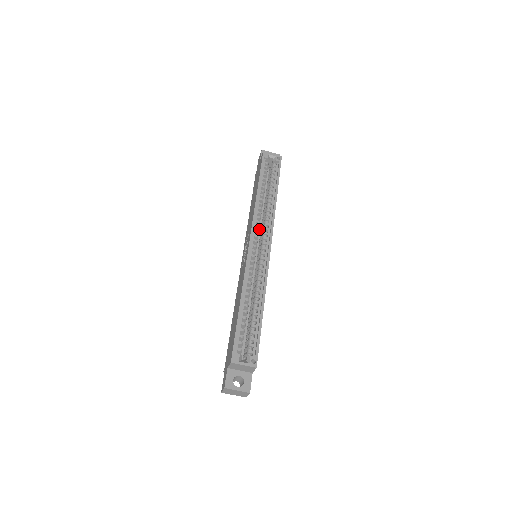
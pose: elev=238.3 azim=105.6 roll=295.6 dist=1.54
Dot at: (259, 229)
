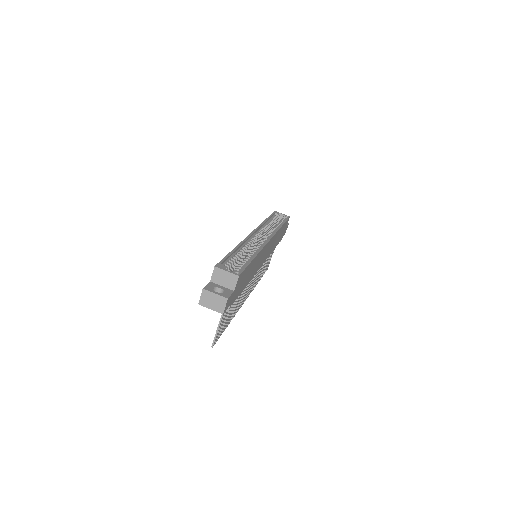
Dot at: occluded
